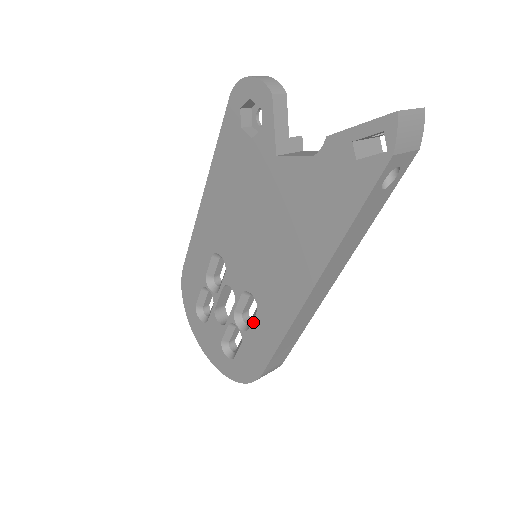
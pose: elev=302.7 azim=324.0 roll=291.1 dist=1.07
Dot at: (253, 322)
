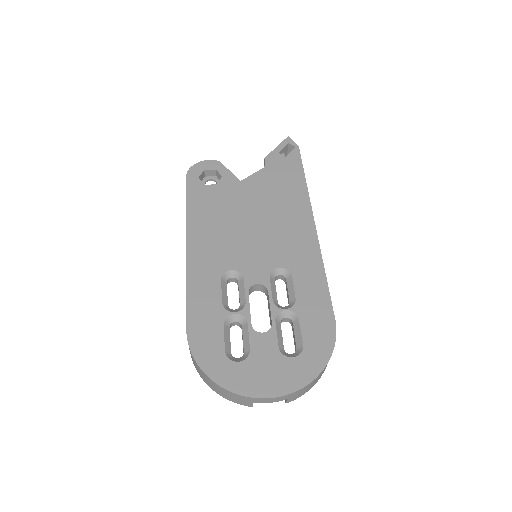
Dot at: (295, 286)
